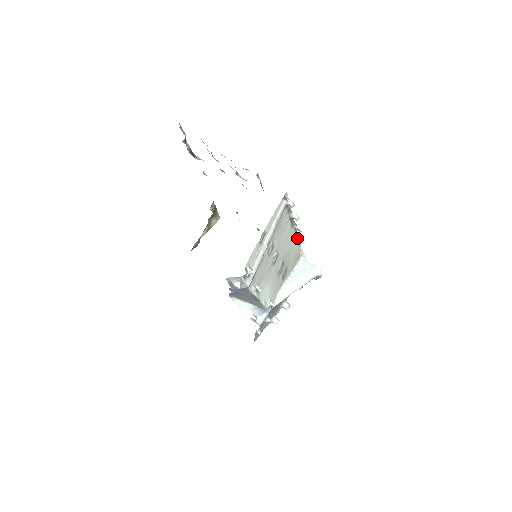
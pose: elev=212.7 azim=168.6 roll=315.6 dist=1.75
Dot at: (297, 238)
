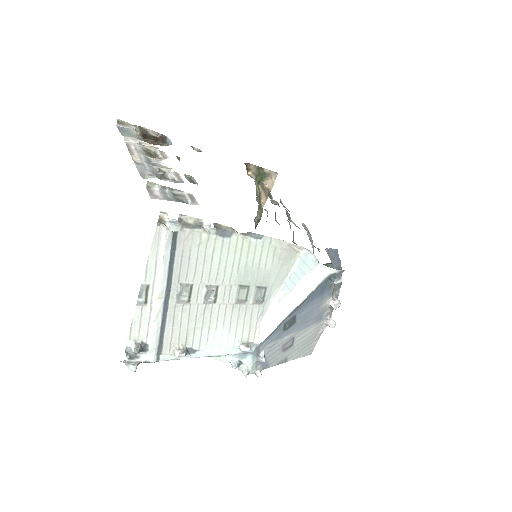
Dot at: (261, 238)
